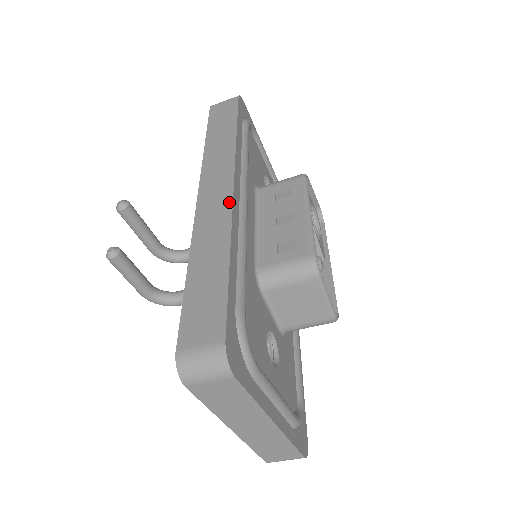
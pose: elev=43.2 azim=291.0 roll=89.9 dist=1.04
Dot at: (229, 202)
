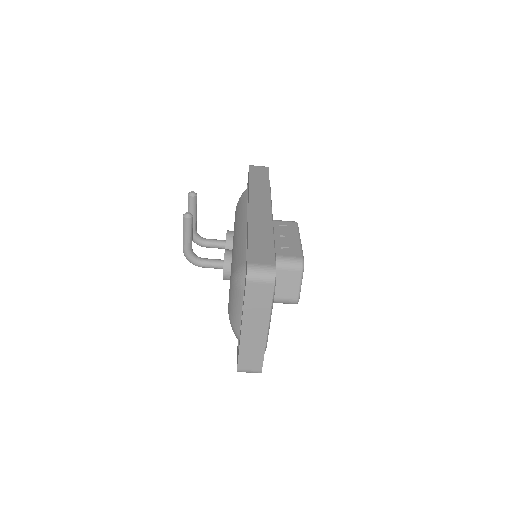
Dot at: (270, 213)
